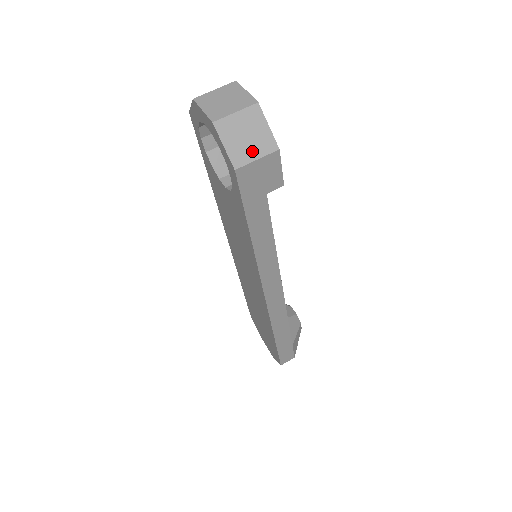
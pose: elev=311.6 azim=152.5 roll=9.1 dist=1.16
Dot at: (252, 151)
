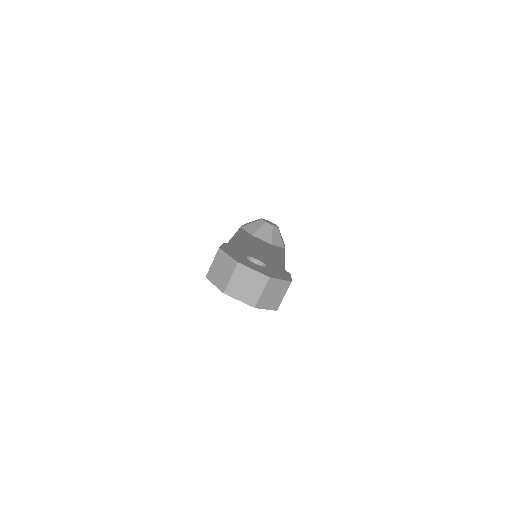
Dot at: (280, 297)
